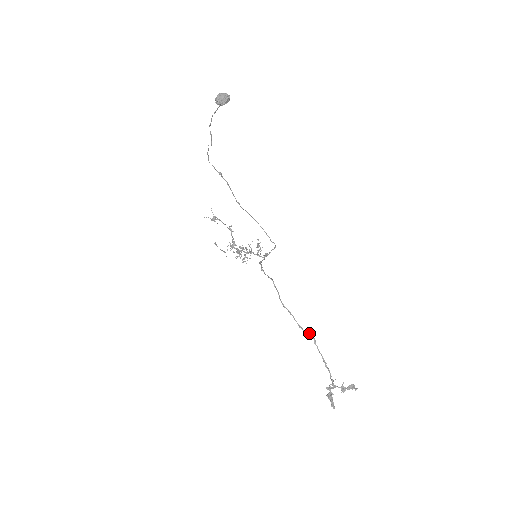
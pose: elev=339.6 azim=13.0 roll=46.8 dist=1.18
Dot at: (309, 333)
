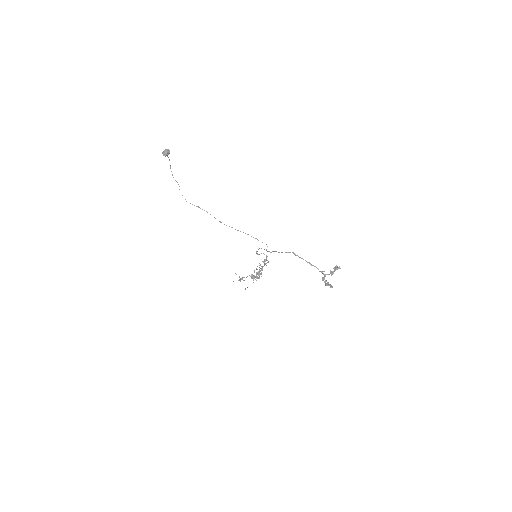
Dot at: (288, 252)
